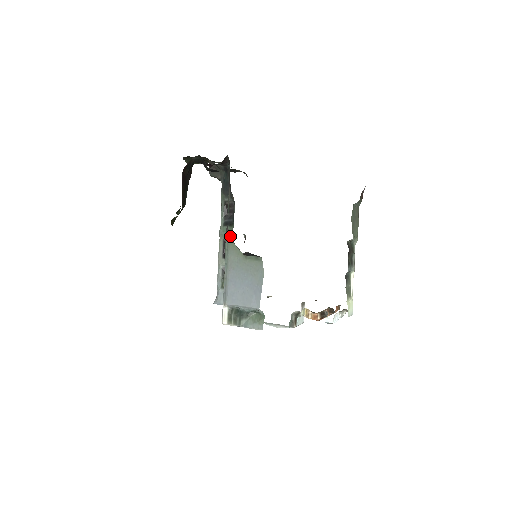
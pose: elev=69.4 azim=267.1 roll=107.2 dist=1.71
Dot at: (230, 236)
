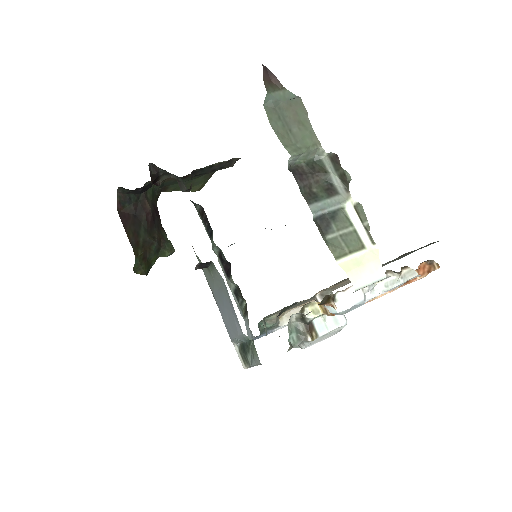
Dot at: occluded
